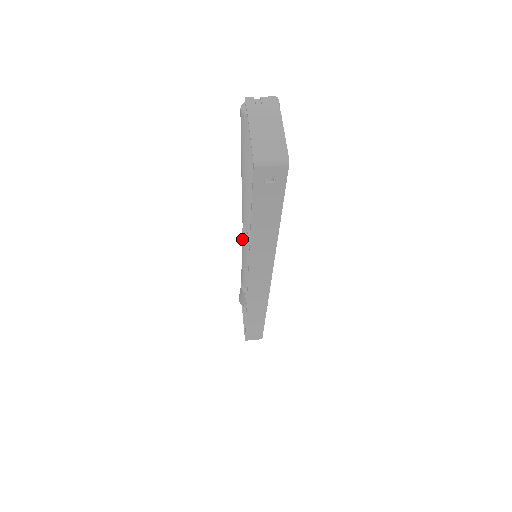
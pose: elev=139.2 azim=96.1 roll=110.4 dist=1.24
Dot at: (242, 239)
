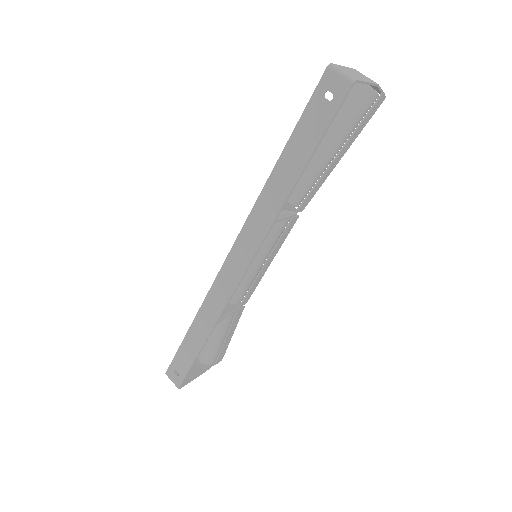
Dot at: occluded
